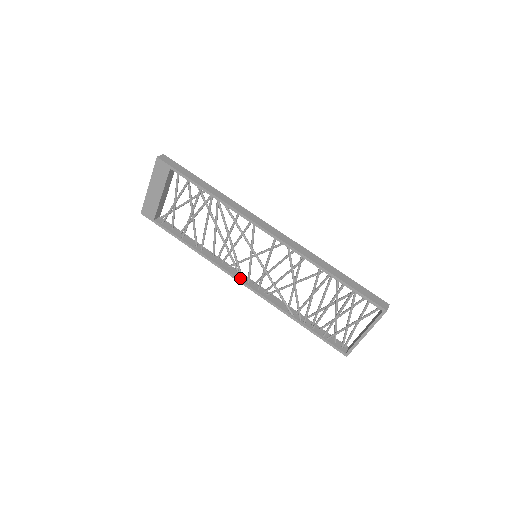
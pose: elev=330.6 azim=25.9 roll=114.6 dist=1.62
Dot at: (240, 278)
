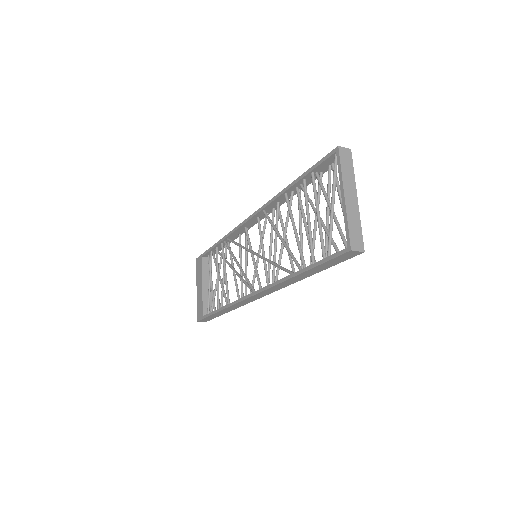
Dot at: occluded
